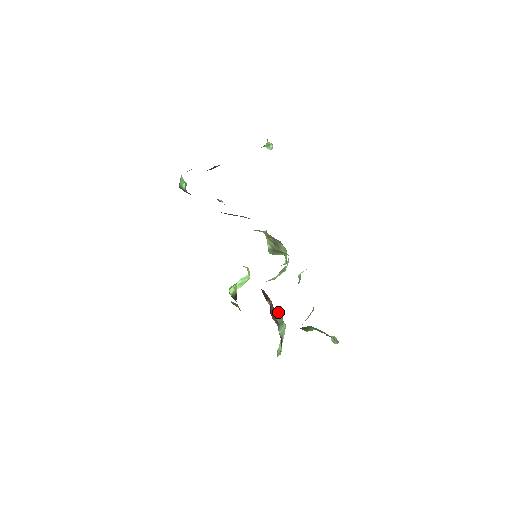
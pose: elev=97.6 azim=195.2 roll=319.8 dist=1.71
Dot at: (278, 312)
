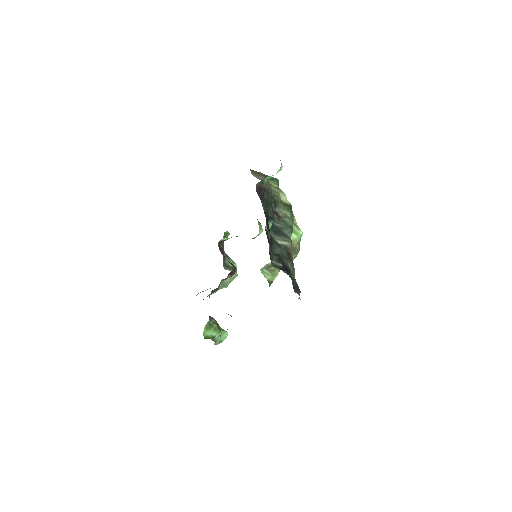
Dot at: (236, 274)
